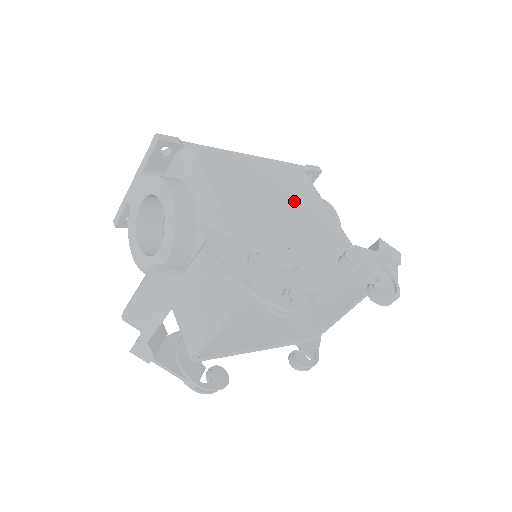
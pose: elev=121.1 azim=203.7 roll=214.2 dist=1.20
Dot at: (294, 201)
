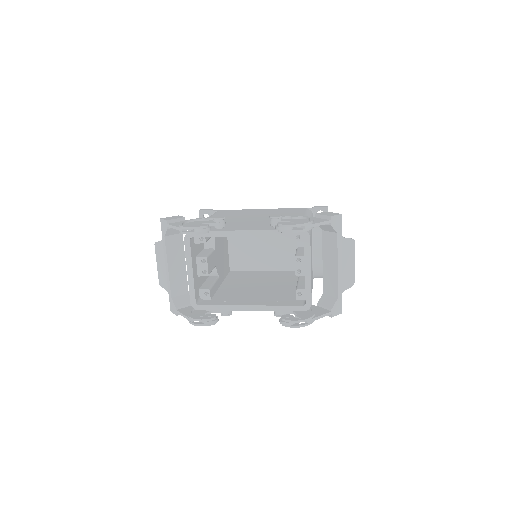
Dot at: occluded
